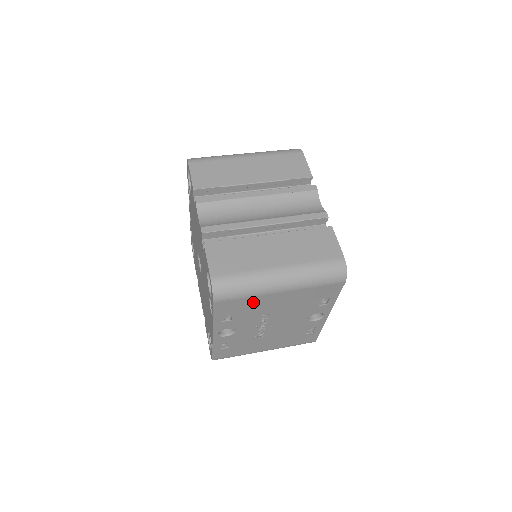
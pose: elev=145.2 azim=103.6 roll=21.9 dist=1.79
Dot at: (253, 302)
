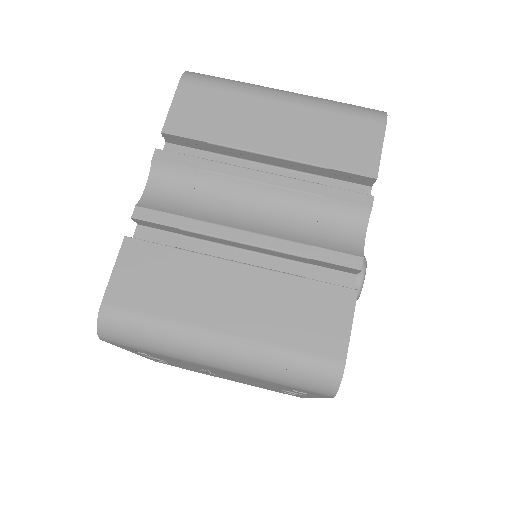
Dot at: occluded
